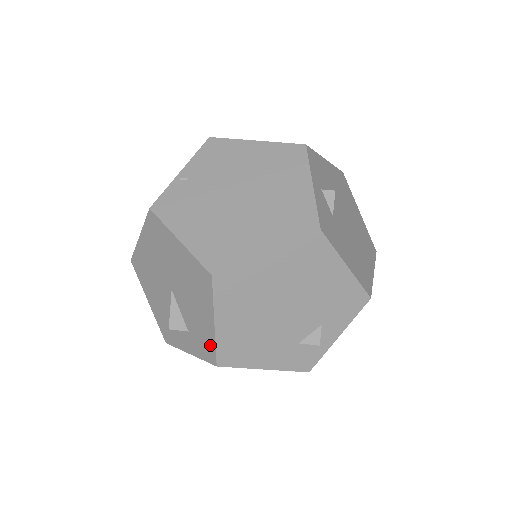
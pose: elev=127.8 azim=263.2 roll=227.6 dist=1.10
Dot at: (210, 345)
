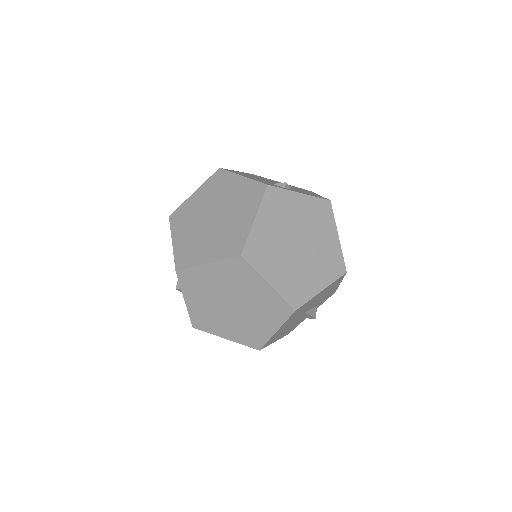
Dot at: occluded
